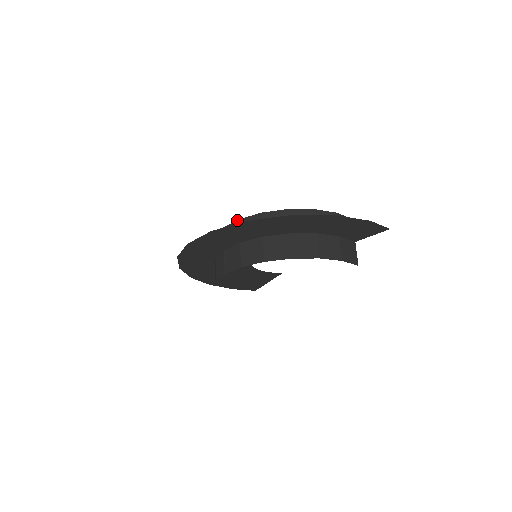
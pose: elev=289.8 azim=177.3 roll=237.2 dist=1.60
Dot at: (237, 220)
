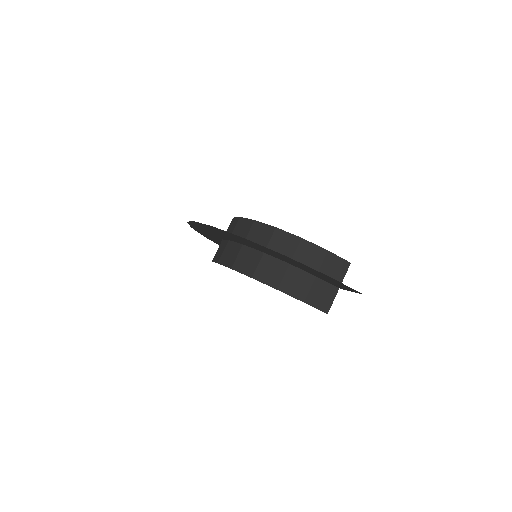
Dot at: (239, 217)
